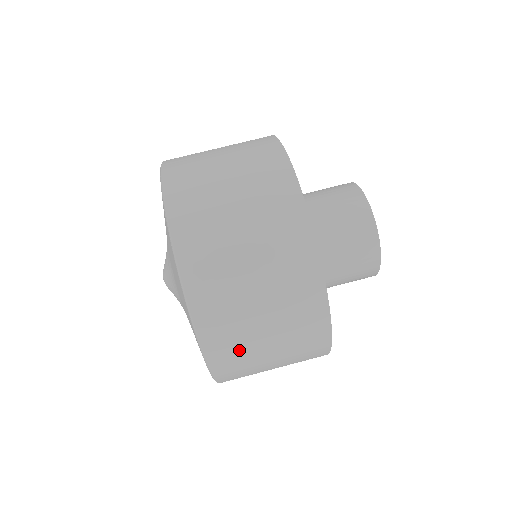
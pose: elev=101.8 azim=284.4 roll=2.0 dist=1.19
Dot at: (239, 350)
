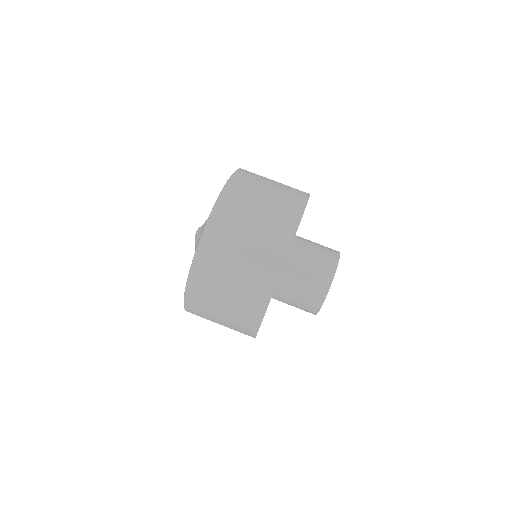
Dot at: (203, 316)
